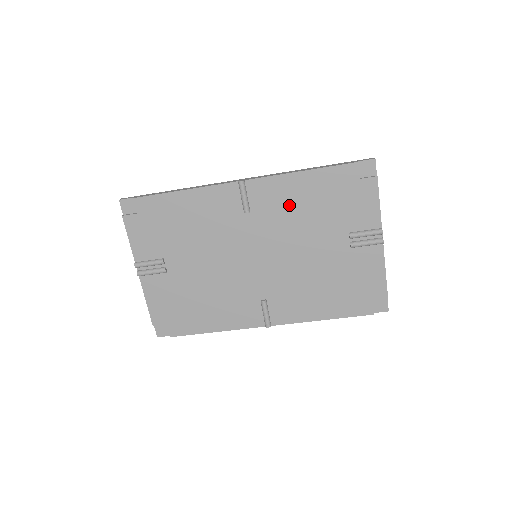
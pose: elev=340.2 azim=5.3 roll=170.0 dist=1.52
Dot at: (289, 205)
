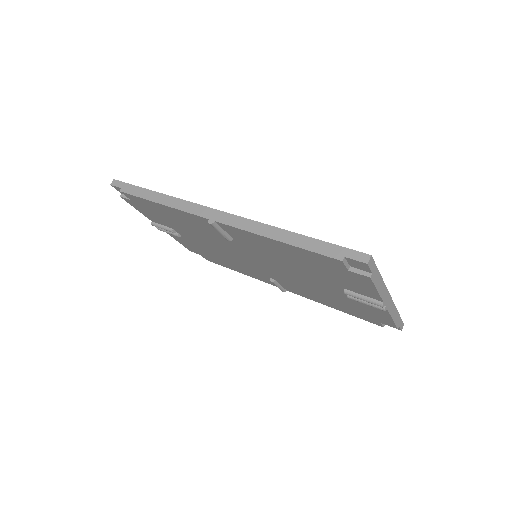
Dot at: (271, 251)
